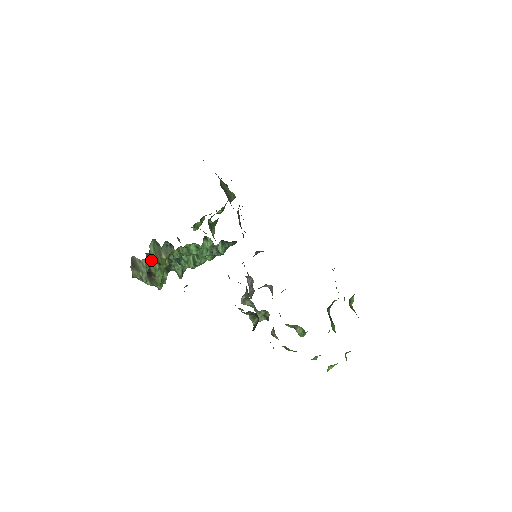
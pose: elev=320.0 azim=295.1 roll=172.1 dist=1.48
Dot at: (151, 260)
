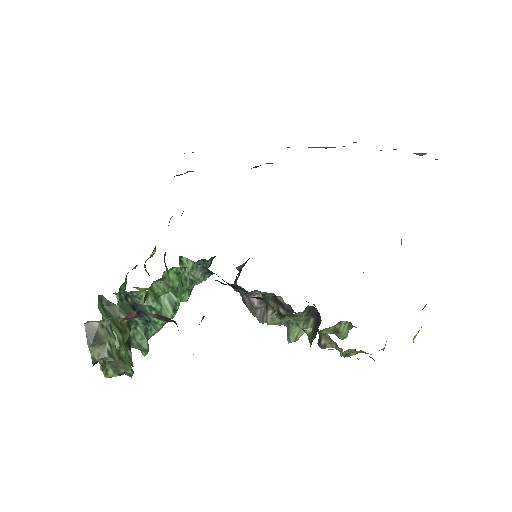
Dot at: occluded
